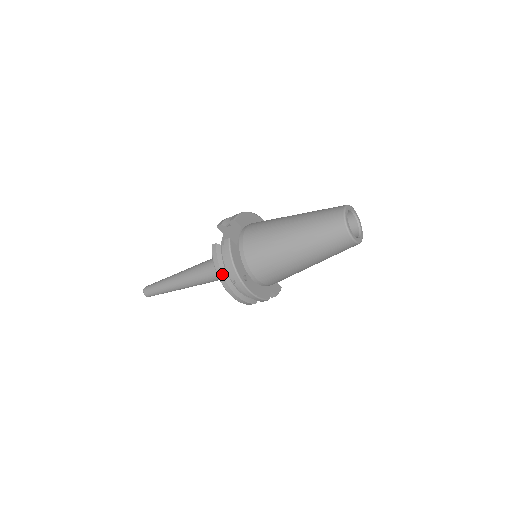
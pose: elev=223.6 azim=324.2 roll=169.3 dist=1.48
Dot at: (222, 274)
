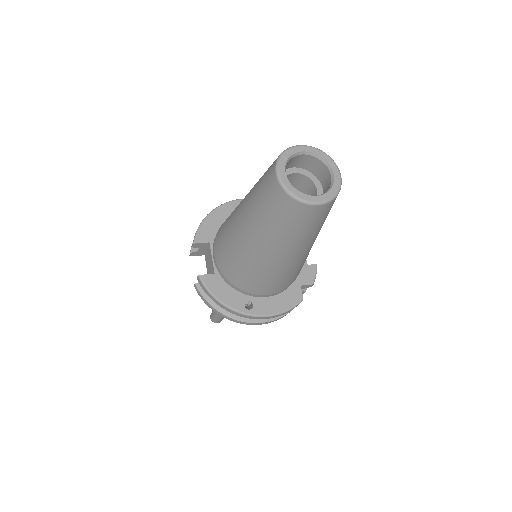
Dot at: (224, 315)
